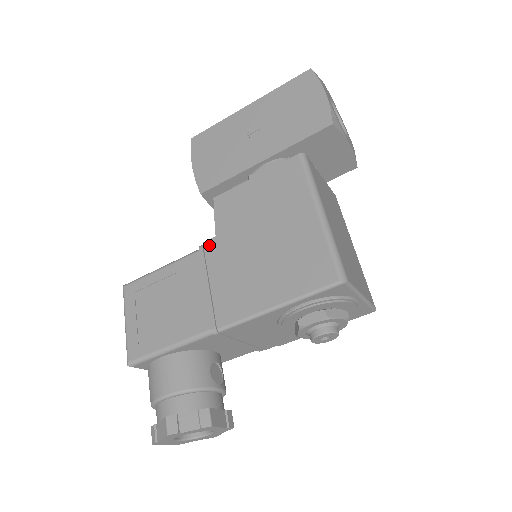
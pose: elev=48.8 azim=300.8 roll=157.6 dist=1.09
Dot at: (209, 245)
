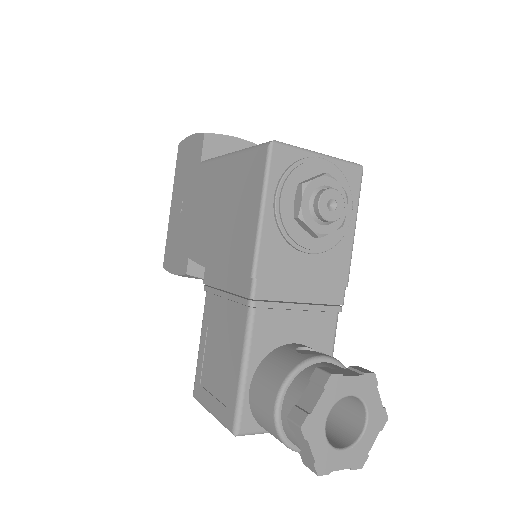
Dot at: (206, 278)
